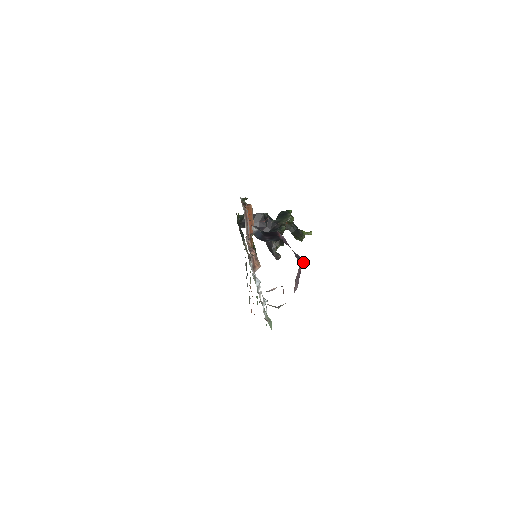
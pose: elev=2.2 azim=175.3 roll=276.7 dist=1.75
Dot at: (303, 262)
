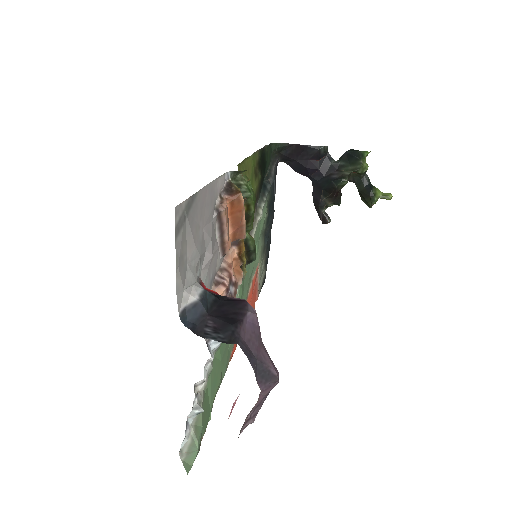
Dot at: (276, 381)
